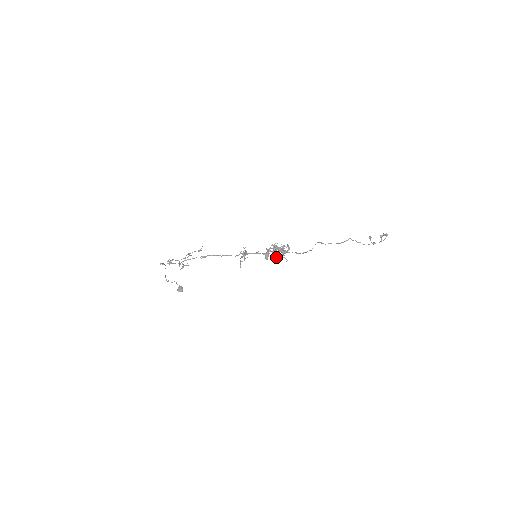
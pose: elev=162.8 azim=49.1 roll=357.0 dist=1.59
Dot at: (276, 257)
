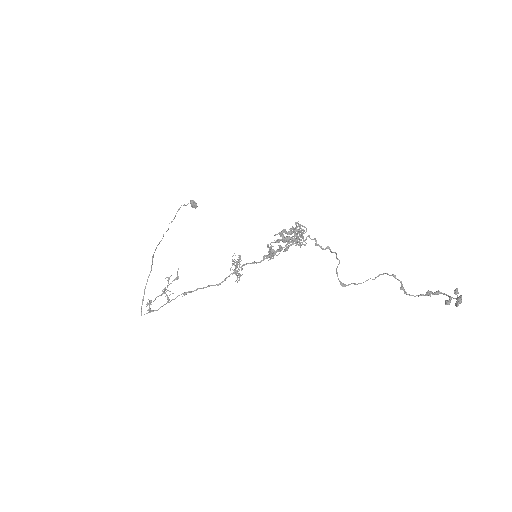
Dot at: (286, 250)
